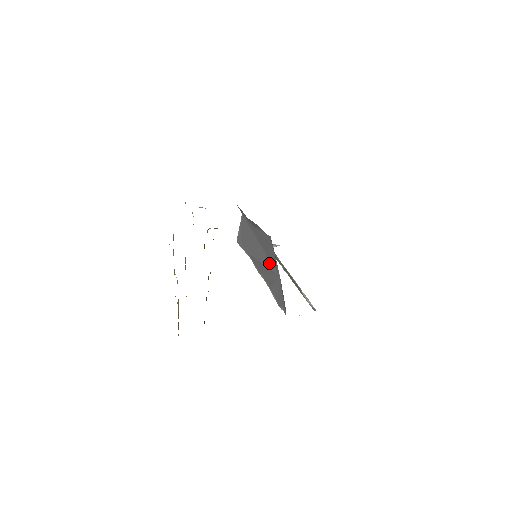
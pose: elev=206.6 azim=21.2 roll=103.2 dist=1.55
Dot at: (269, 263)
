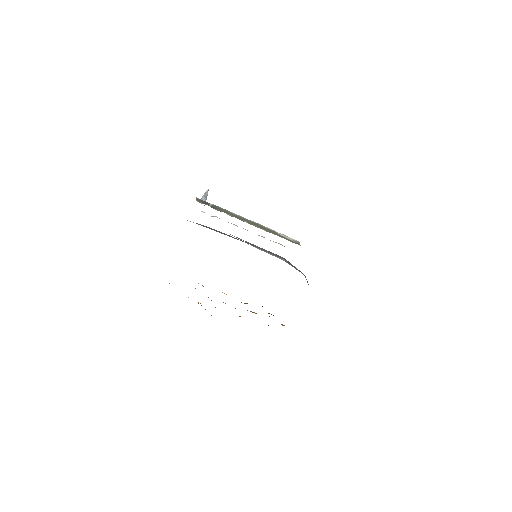
Dot at: occluded
